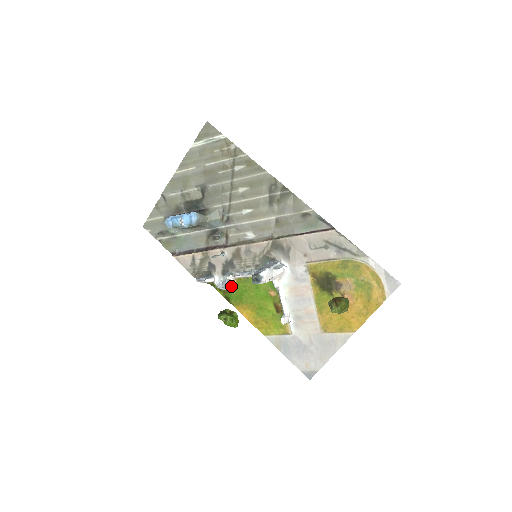
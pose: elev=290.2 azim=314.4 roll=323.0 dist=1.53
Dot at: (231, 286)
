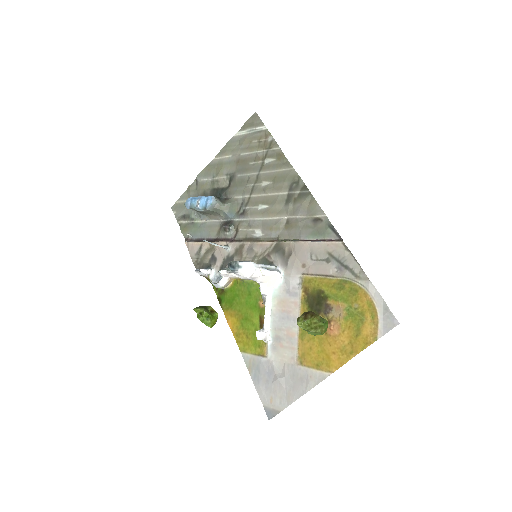
Dot at: (226, 286)
